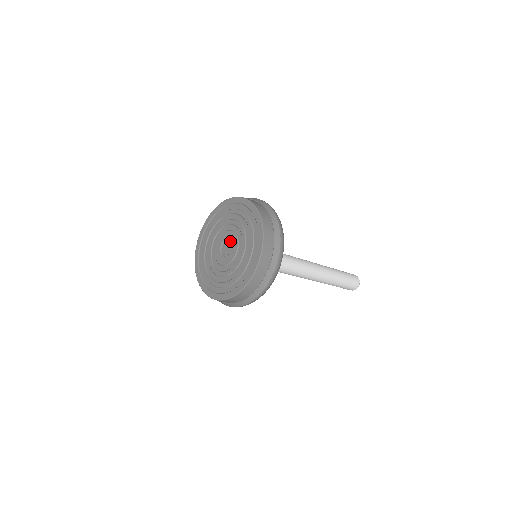
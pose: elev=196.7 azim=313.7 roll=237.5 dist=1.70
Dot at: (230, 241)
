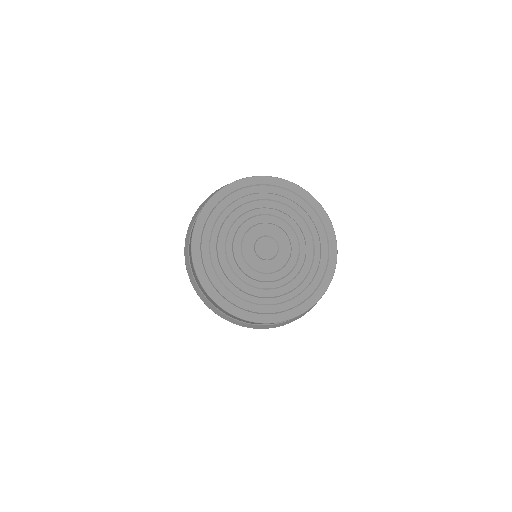
Dot at: (277, 245)
